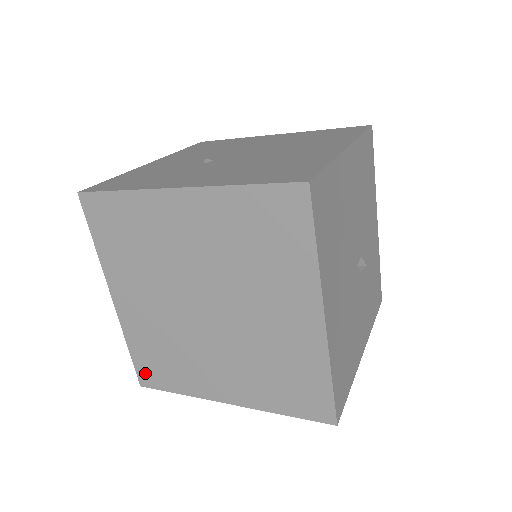
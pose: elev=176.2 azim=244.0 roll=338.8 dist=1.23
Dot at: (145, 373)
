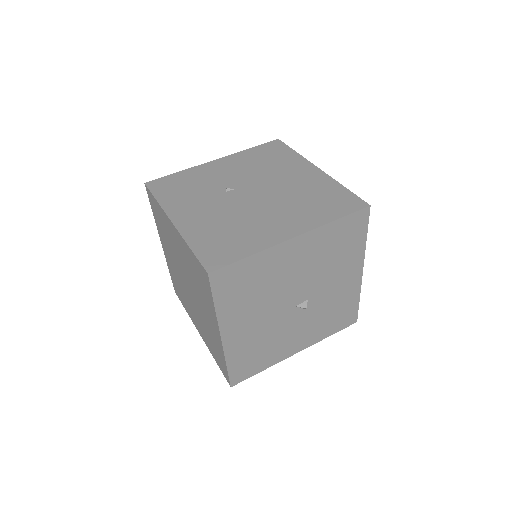
Dot at: (175, 288)
